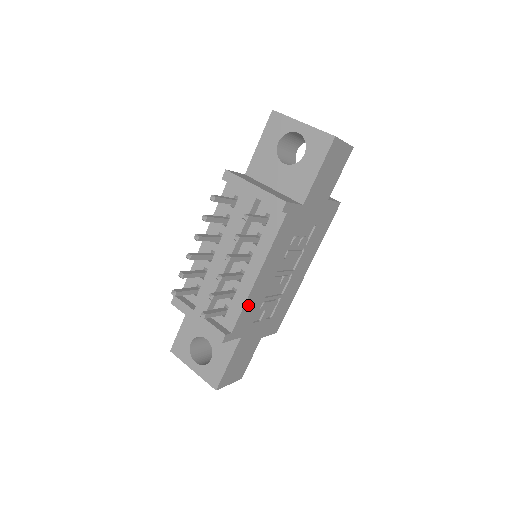
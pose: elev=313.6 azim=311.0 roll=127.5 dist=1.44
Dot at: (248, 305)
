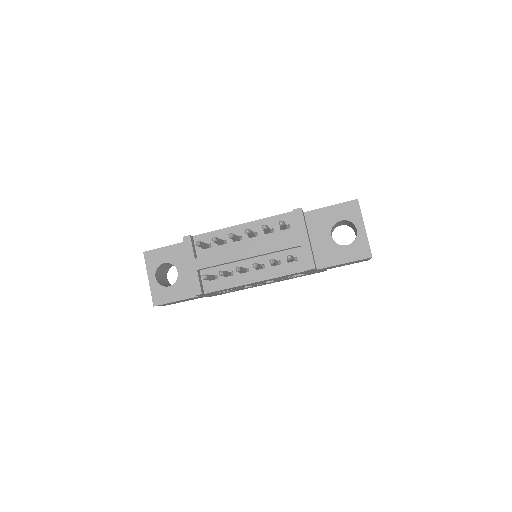
Dot at: (230, 288)
